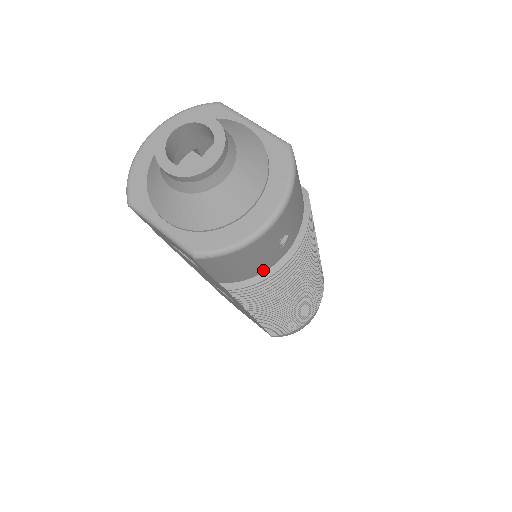
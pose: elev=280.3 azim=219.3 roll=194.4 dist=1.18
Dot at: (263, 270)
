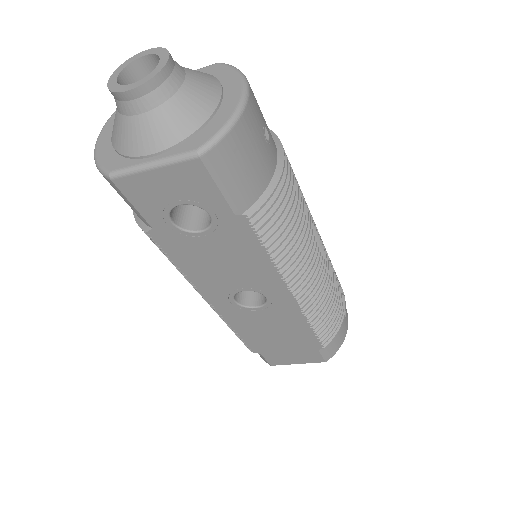
Dot at: (268, 178)
